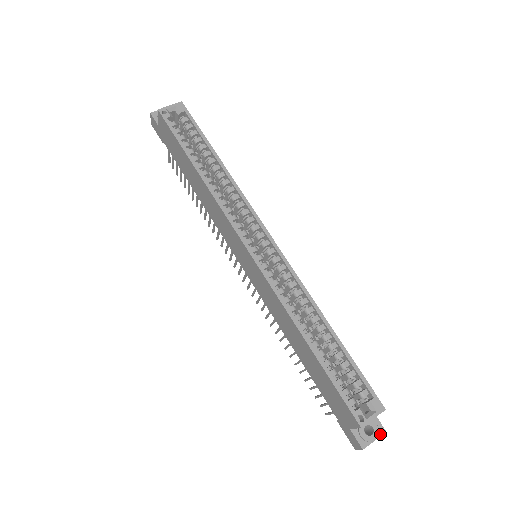
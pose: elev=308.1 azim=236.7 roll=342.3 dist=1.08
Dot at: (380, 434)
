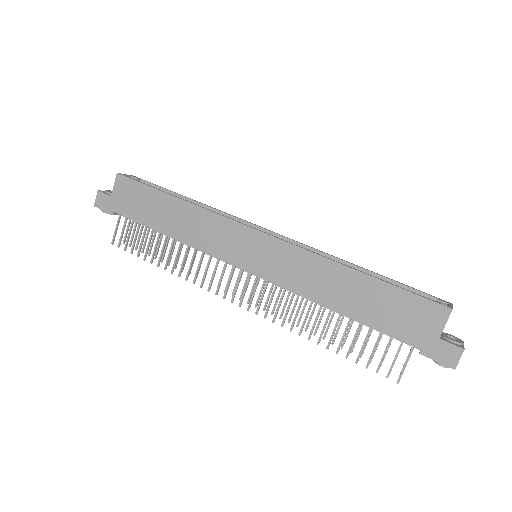
Dot at: occluded
